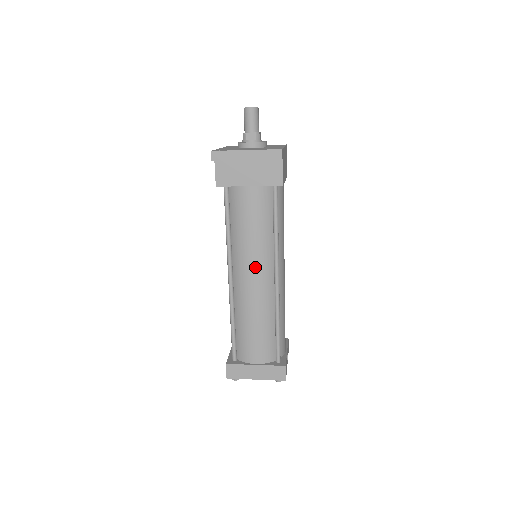
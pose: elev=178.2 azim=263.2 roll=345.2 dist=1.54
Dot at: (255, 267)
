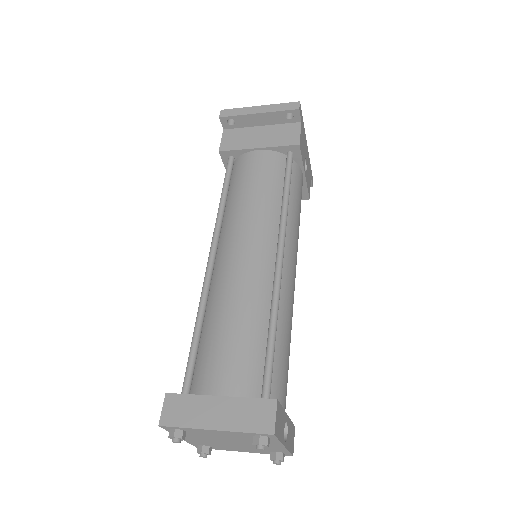
Dot at: (249, 235)
